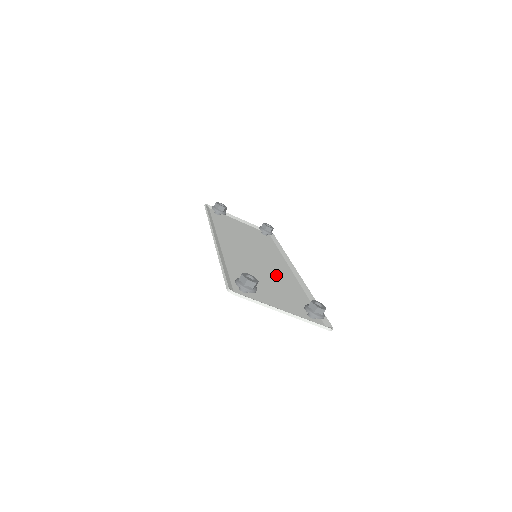
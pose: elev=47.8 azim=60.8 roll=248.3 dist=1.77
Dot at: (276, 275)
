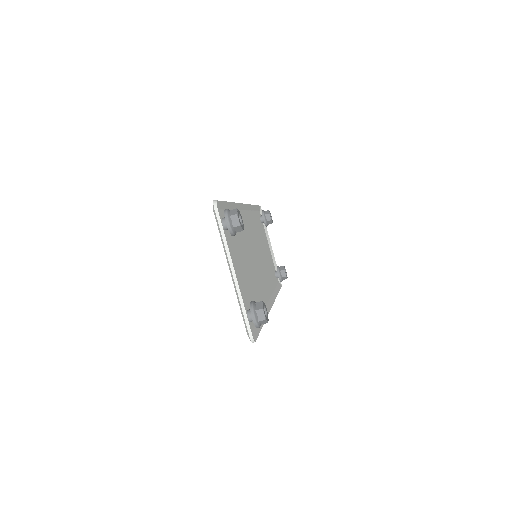
Dot at: (255, 277)
